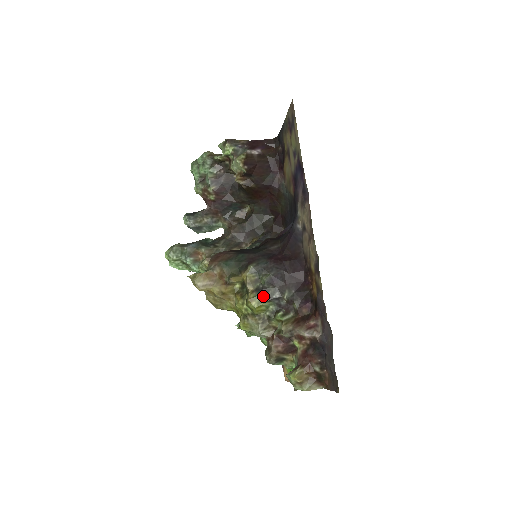
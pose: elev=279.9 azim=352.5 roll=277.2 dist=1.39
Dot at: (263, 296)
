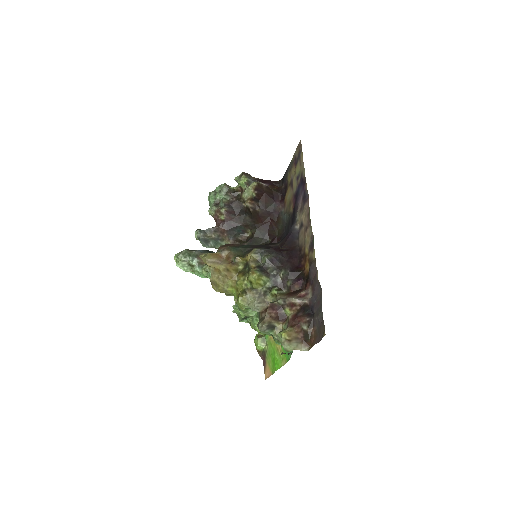
Dot at: (263, 271)
